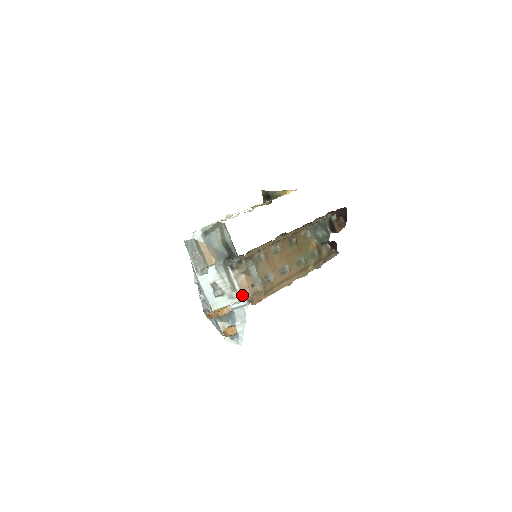
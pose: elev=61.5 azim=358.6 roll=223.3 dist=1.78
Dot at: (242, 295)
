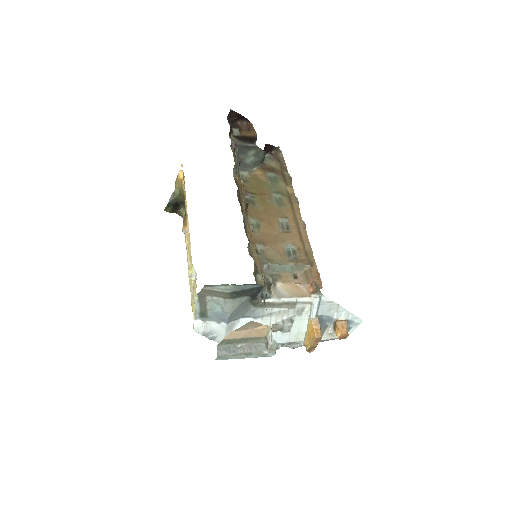
Dot at: (305, 297)
